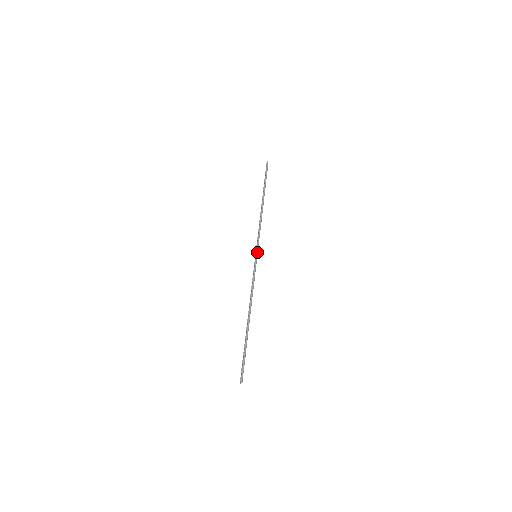
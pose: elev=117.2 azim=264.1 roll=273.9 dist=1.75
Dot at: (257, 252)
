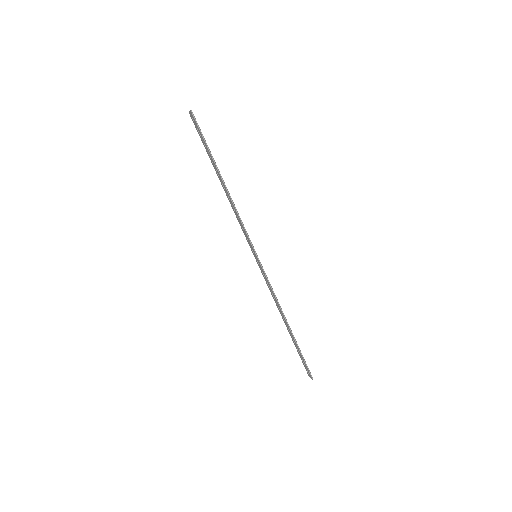
Dot at: (255, 251)
